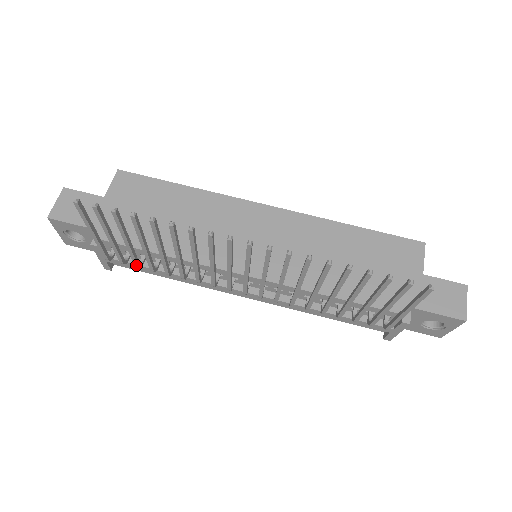
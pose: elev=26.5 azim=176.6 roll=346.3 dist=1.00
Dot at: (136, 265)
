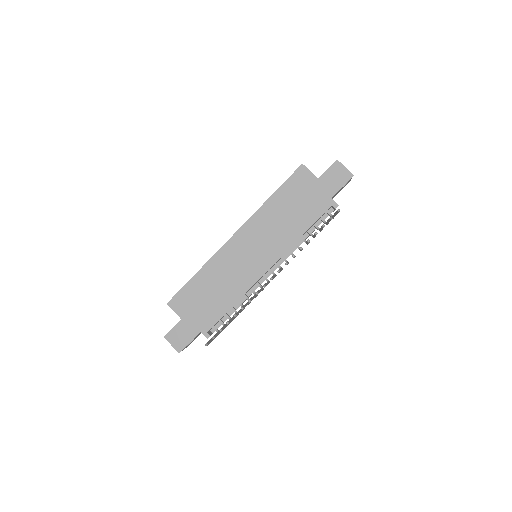
Dot at: occluded
